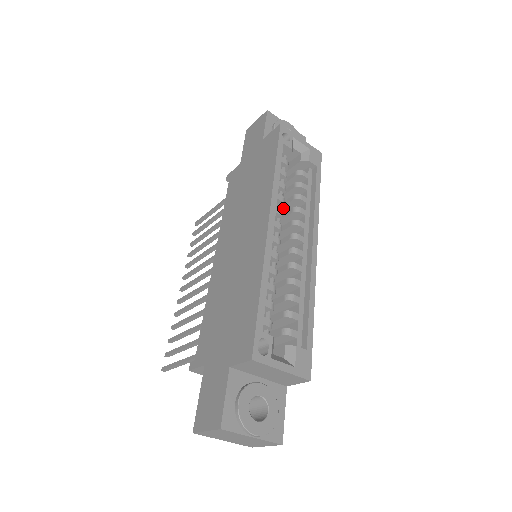
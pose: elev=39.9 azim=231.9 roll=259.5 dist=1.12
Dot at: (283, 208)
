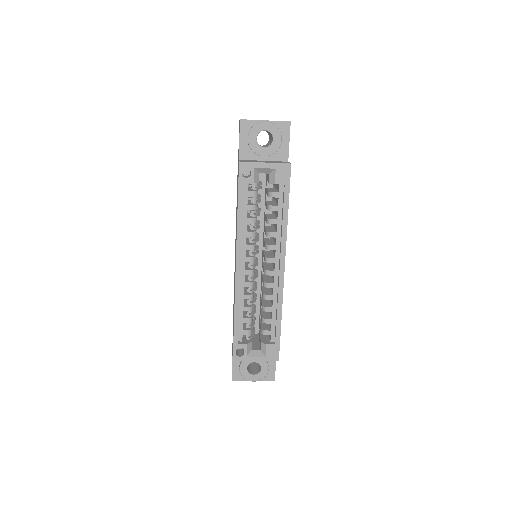
Dot at: occluded
